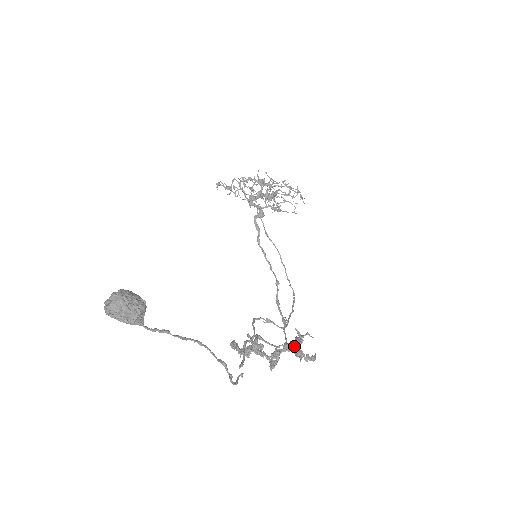
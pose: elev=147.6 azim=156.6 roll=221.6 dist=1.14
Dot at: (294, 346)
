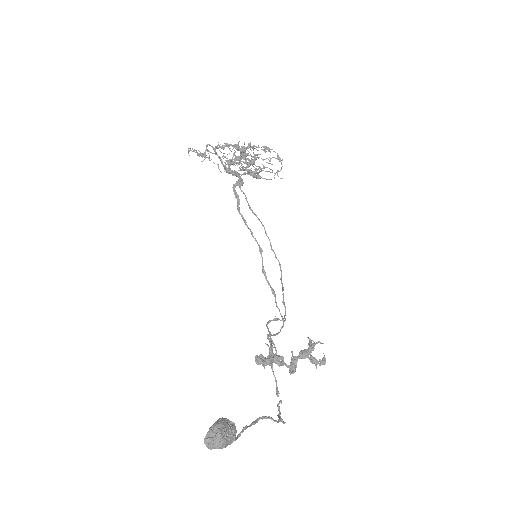
Dot at: occluded
